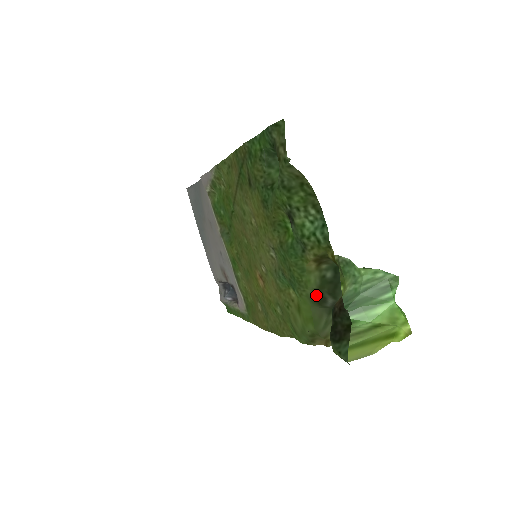
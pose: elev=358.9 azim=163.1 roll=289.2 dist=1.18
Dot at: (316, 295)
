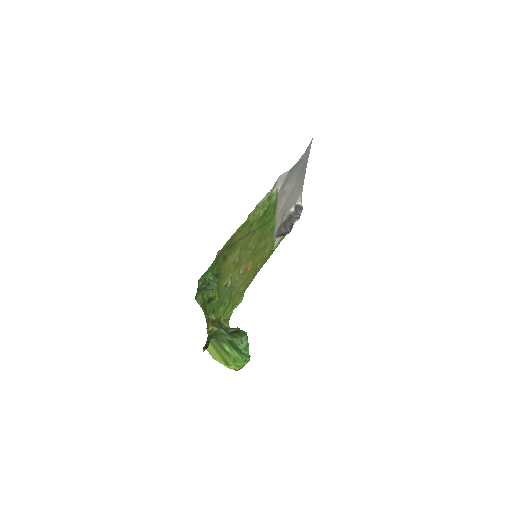
Dot at: (218, 321)
